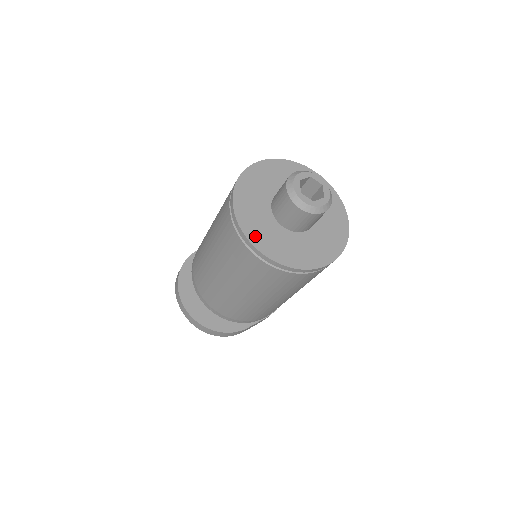
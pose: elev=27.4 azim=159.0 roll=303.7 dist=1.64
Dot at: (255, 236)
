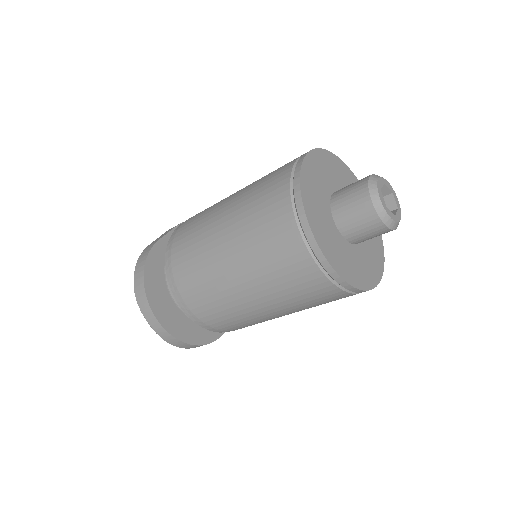
Dot at: (333, 257)
